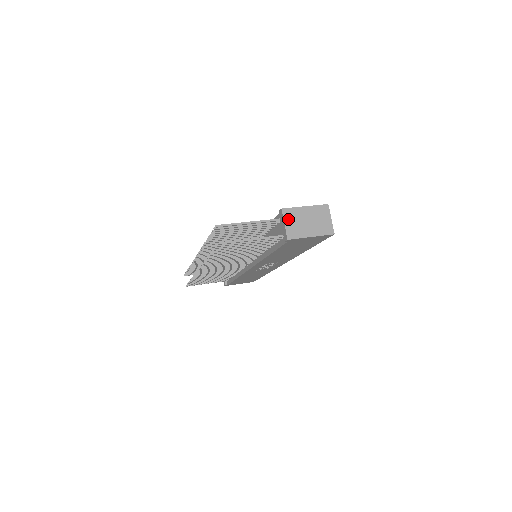
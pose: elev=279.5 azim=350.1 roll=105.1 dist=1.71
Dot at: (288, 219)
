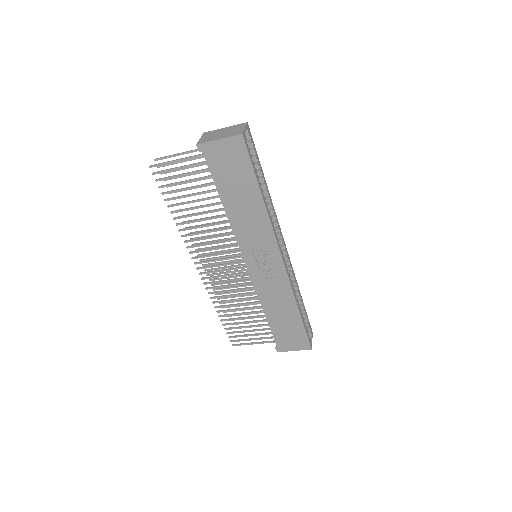
Dot at: (205, 136)
